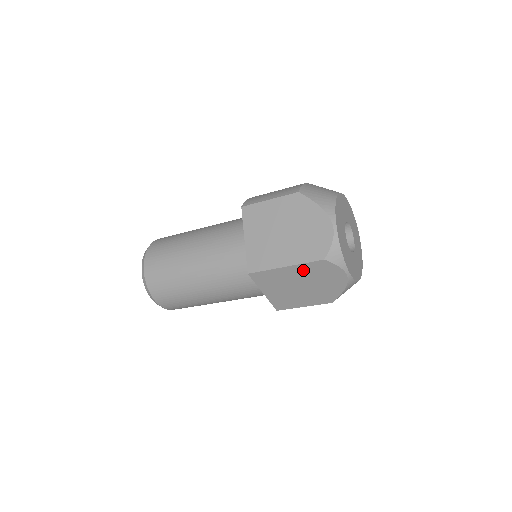
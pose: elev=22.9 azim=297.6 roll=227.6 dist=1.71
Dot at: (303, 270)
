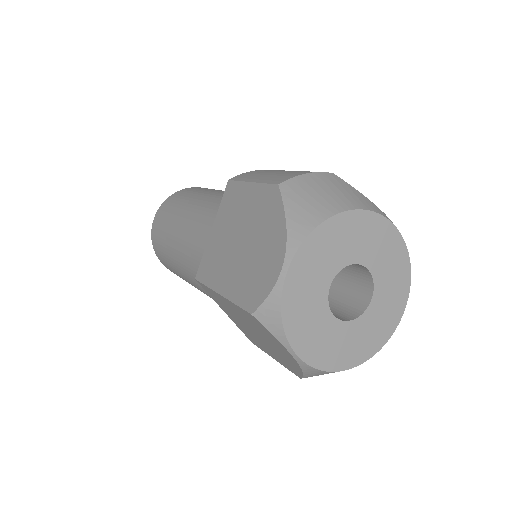
Dot at: (240, 312)
